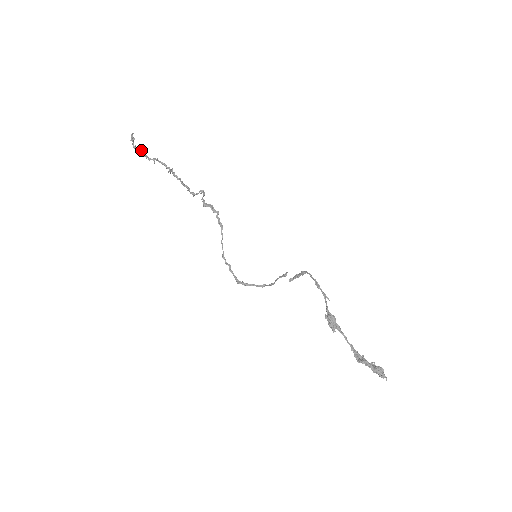
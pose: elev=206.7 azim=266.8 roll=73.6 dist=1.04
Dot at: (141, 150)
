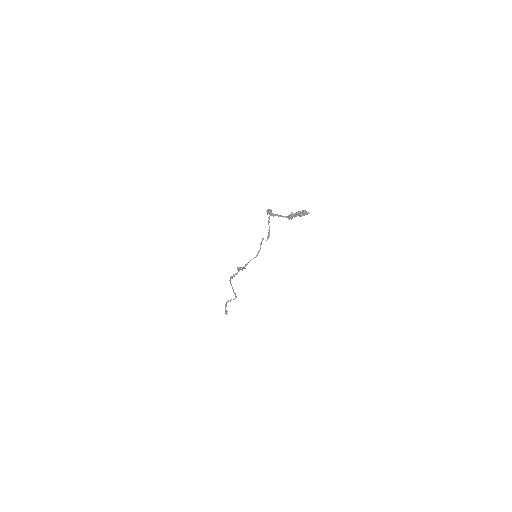
Dot at: (226, 305)
